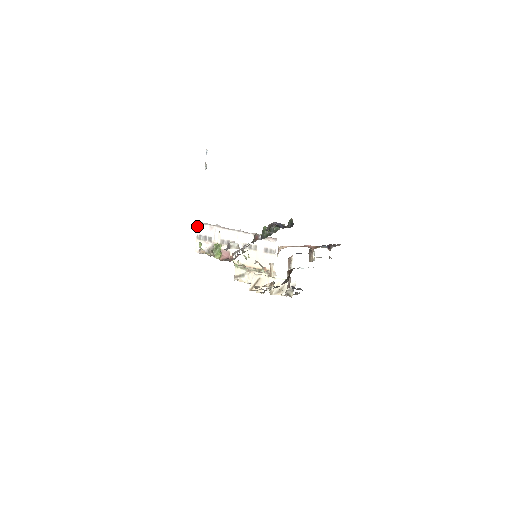
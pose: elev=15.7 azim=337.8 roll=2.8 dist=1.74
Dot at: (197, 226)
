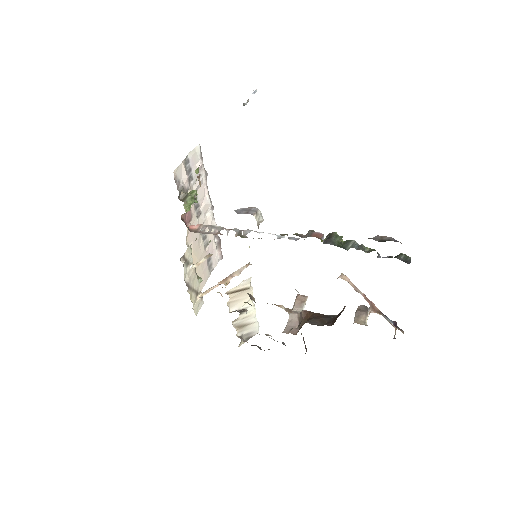
Dot at: occluded
